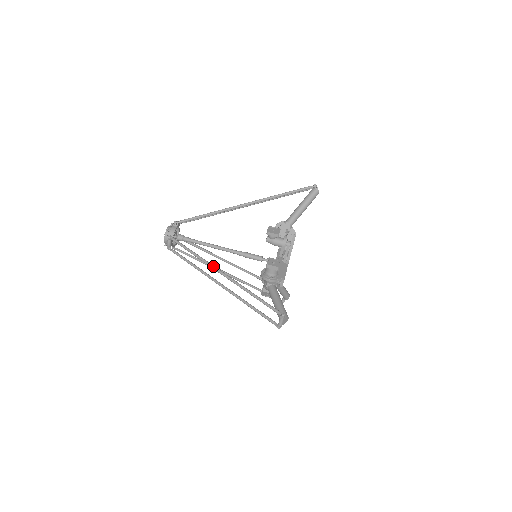
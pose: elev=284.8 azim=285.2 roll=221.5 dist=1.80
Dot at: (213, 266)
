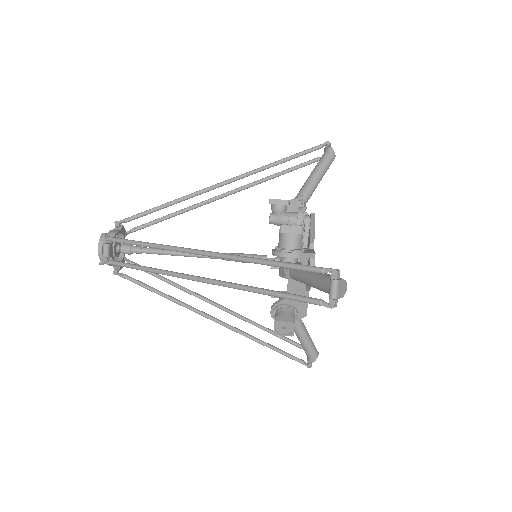
Dot at: occluded
